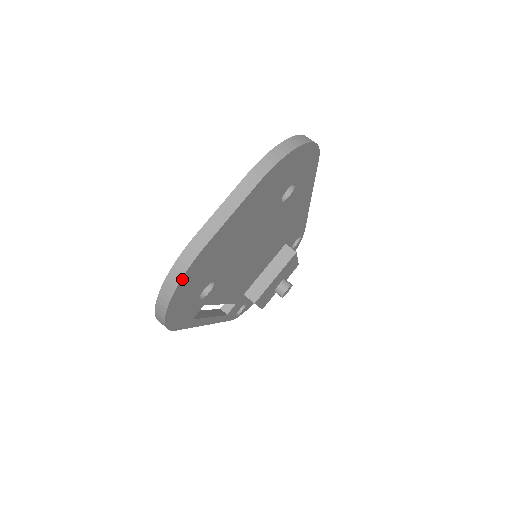
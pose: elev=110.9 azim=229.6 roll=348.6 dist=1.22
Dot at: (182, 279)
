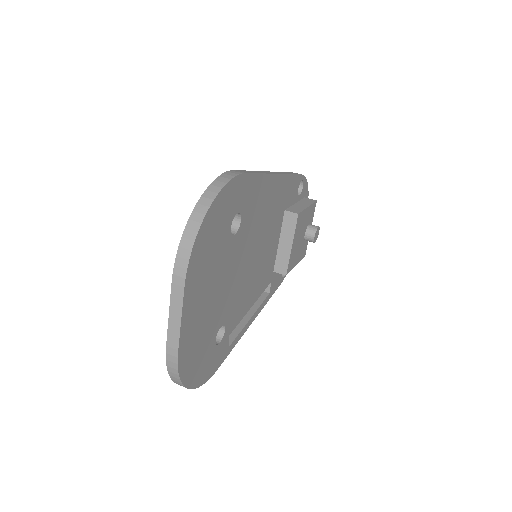
Dot at: (180, 376)
